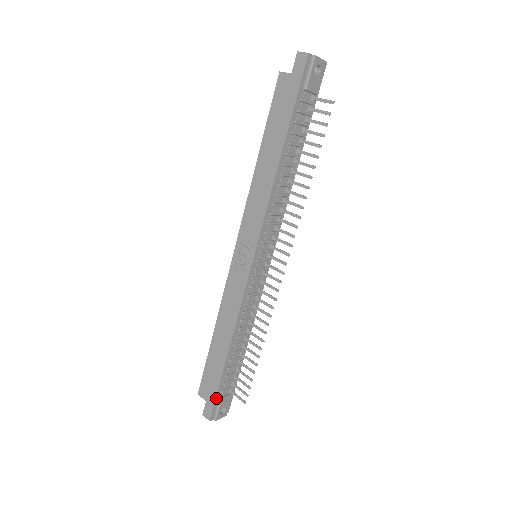
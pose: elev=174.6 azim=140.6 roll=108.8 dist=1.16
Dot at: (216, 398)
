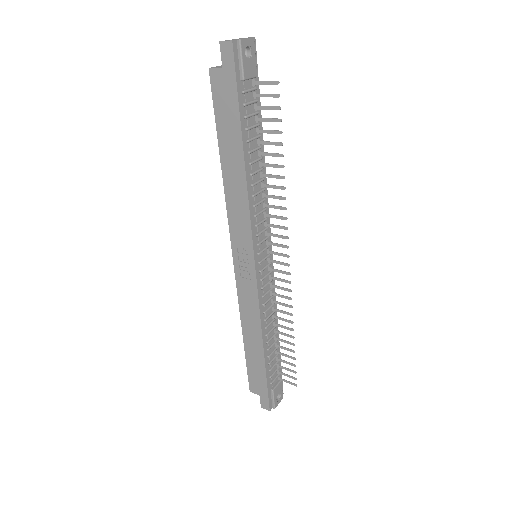
Dot at: (268, 391)
